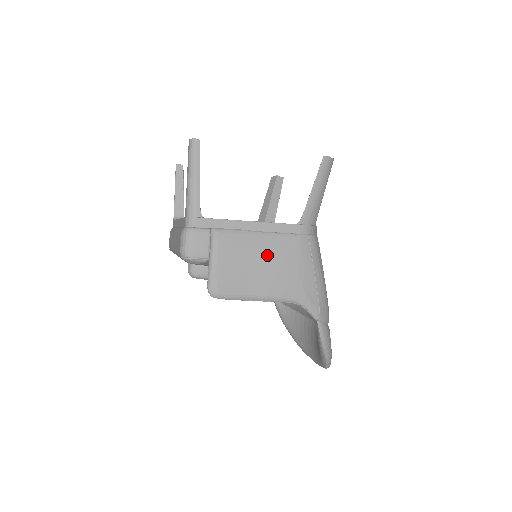
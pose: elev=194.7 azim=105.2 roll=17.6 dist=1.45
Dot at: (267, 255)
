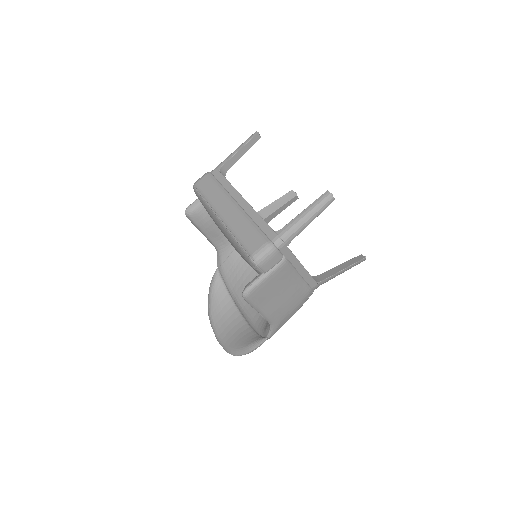
Dot at: (290, 291)
